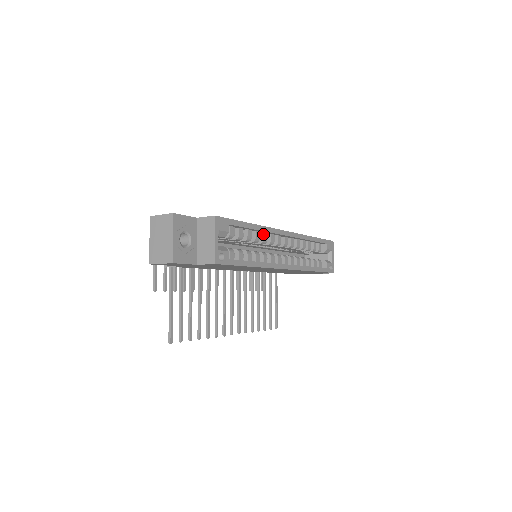
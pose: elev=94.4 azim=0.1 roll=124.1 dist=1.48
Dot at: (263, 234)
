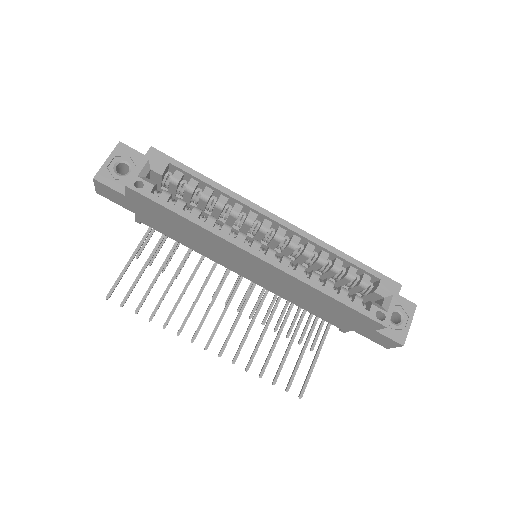
Dot at: (235, 204)
